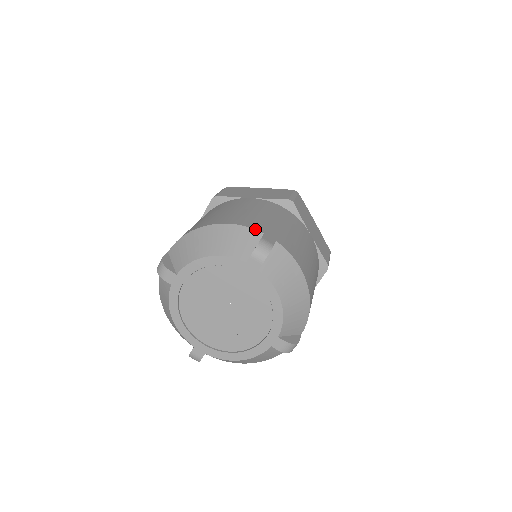
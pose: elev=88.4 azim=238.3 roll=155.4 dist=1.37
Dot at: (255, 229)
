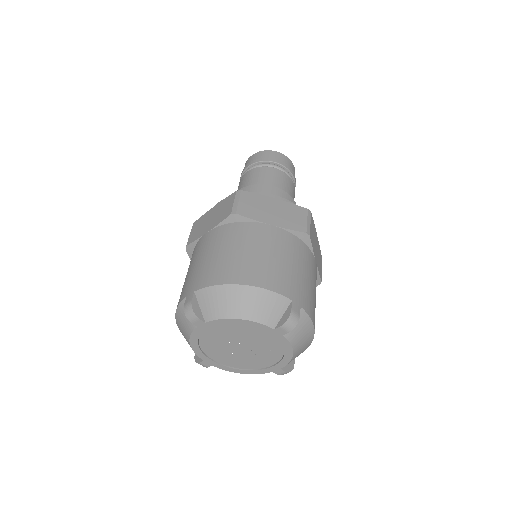
Dot at: (285, 296)
